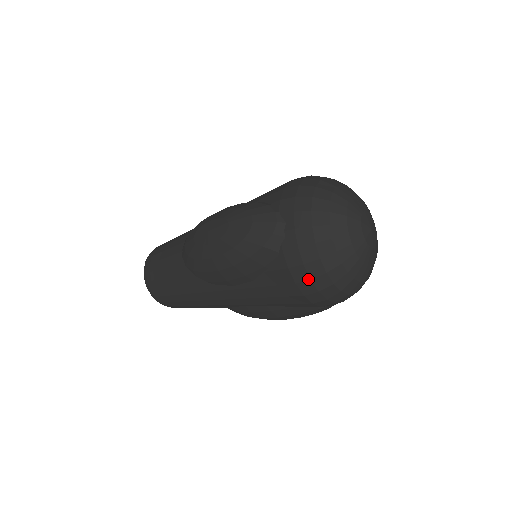
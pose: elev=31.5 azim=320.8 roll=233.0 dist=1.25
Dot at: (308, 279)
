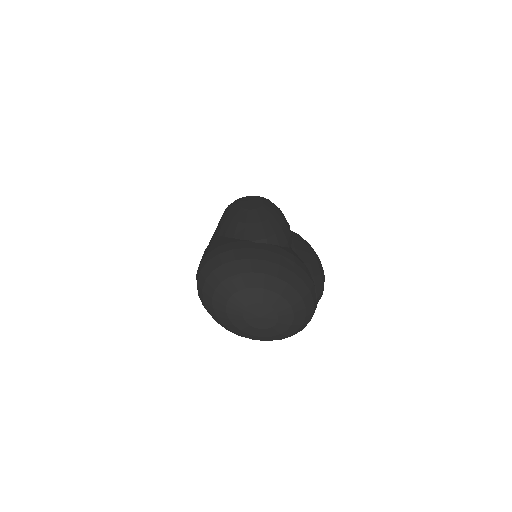
Dot at: occluded
